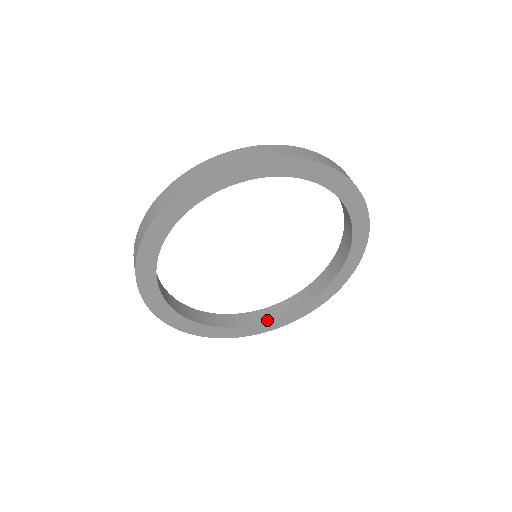
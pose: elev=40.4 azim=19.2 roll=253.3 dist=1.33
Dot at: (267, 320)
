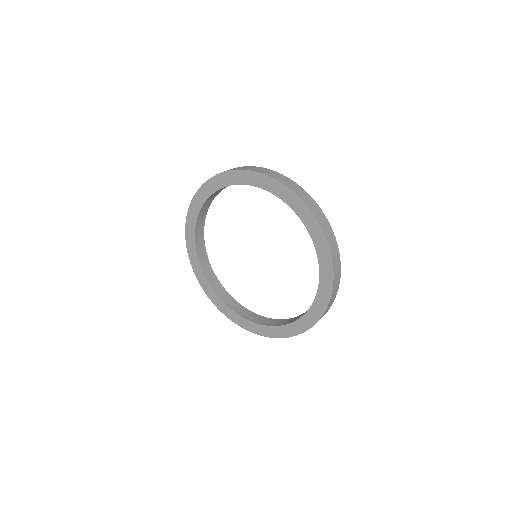
Dot at: (224, 301)
